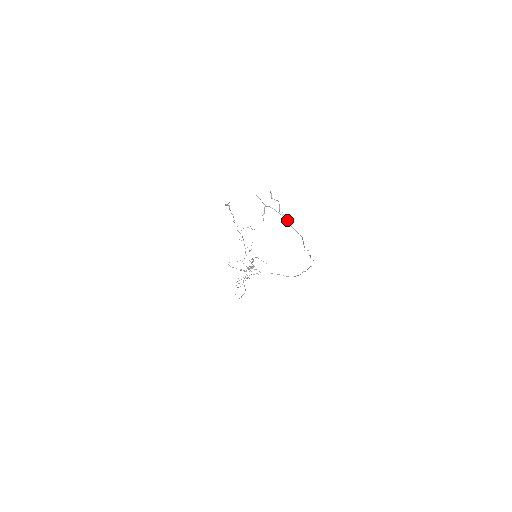
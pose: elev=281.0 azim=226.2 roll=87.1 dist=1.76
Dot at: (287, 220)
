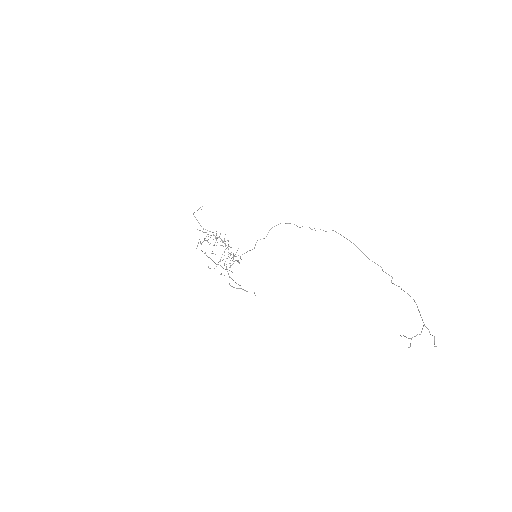
Dot at: occluded
